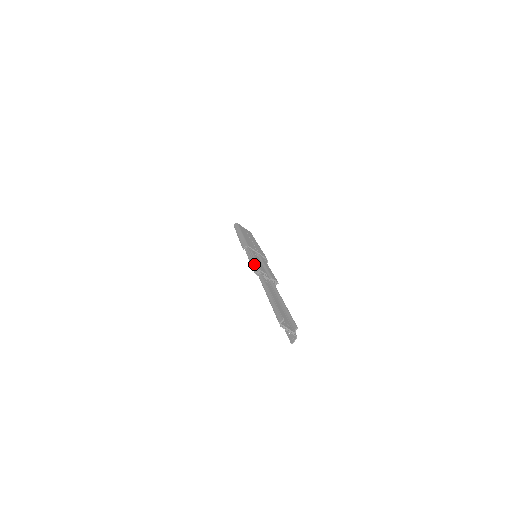
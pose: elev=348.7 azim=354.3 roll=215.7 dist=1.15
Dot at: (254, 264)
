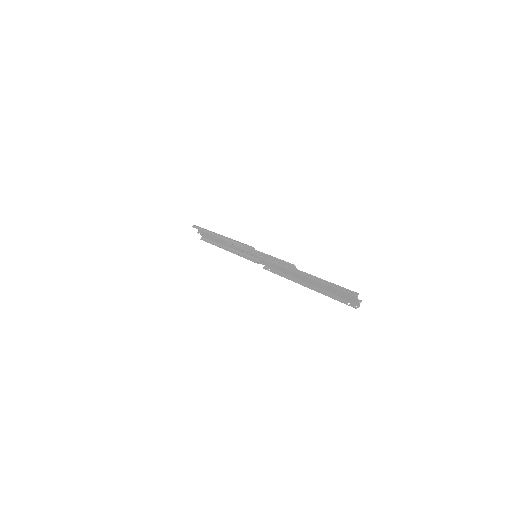
Dot at: (284, 261)
